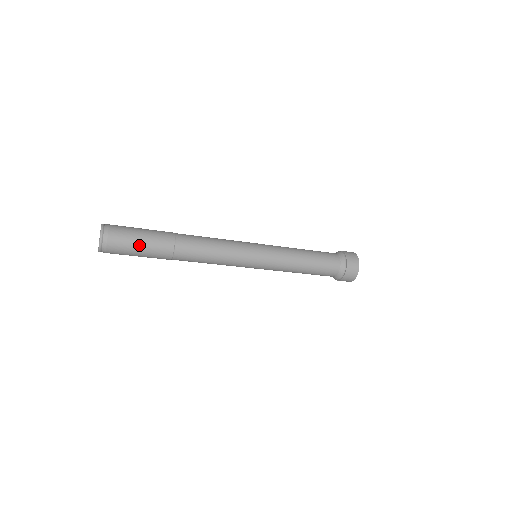
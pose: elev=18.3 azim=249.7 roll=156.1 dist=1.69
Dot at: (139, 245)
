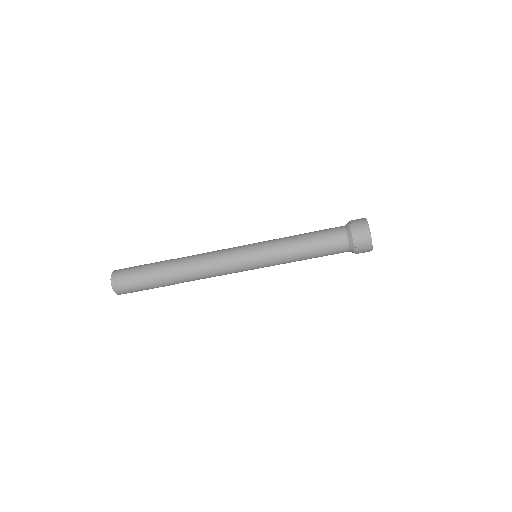
Dot at: (141, 269)
